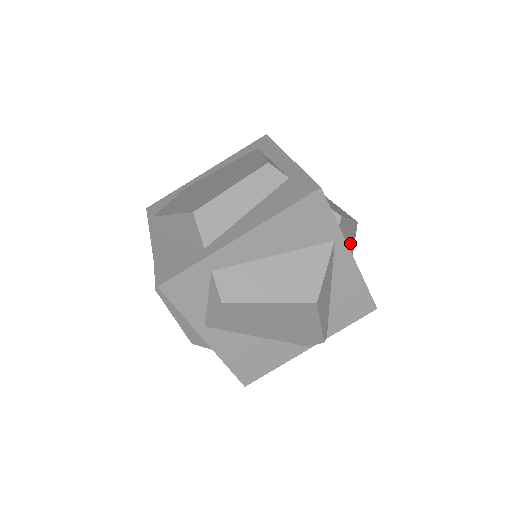
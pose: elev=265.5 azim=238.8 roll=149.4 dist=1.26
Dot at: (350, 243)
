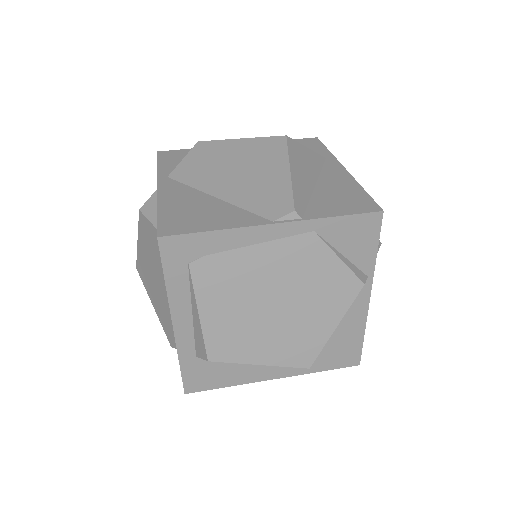
Dot at: occluded
